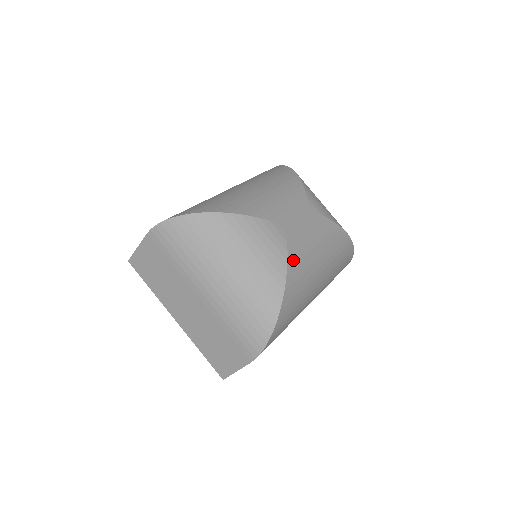
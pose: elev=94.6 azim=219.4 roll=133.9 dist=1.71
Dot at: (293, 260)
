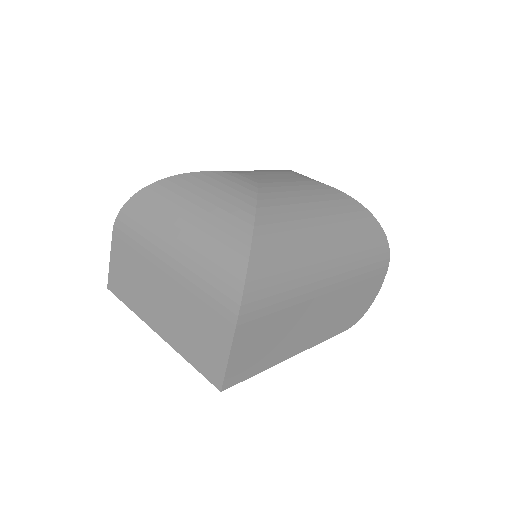
Dot at: (267, 196)
